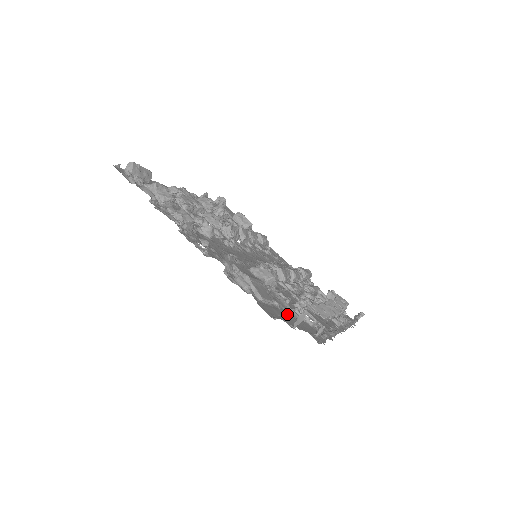
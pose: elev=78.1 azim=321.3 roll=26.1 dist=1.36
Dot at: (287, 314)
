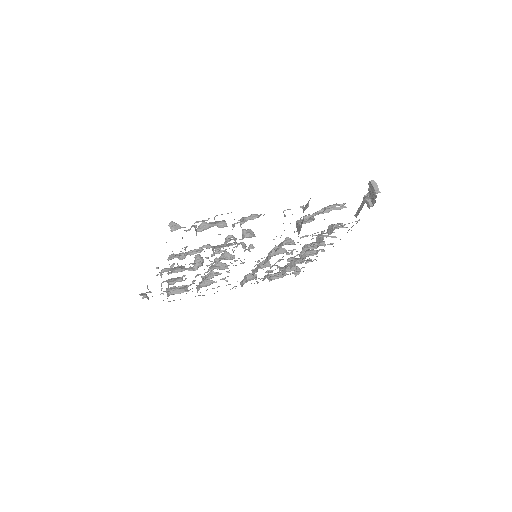
Dot at: occluded
